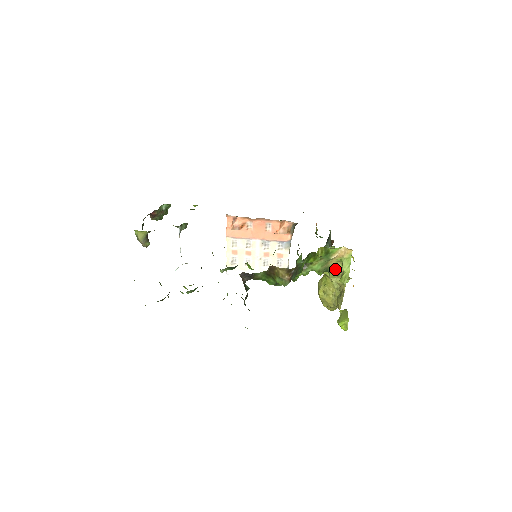
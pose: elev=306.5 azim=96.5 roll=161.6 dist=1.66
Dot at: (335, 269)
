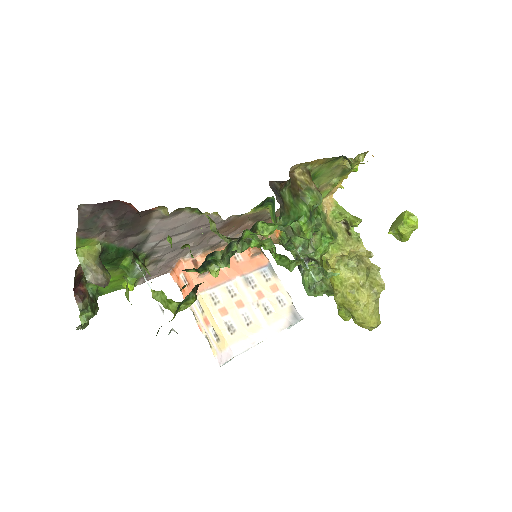
Dot at: (338, 230)
